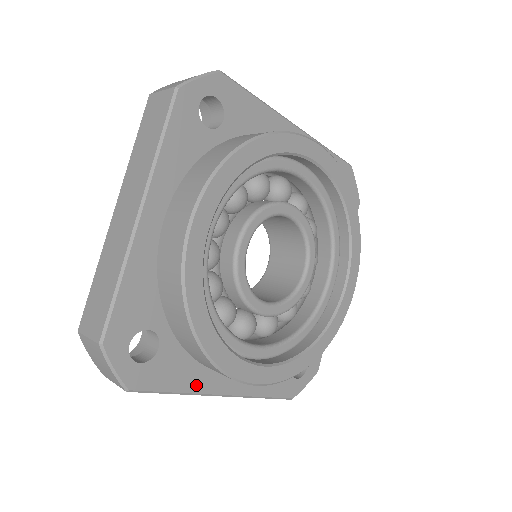
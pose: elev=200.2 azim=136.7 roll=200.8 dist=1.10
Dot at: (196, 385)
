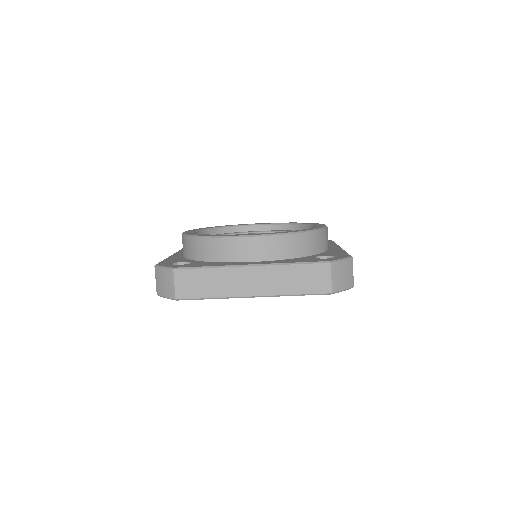
Dot at: (224, 265)
